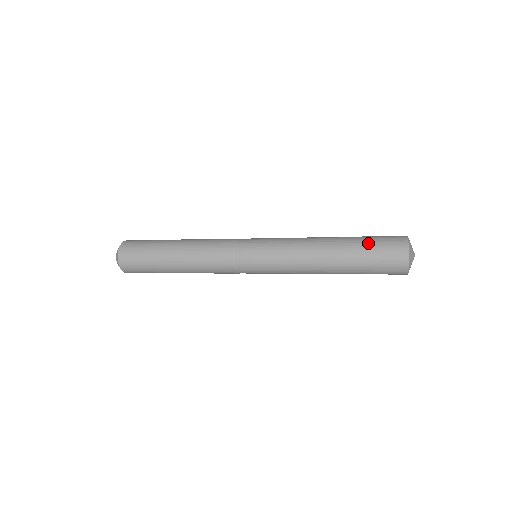
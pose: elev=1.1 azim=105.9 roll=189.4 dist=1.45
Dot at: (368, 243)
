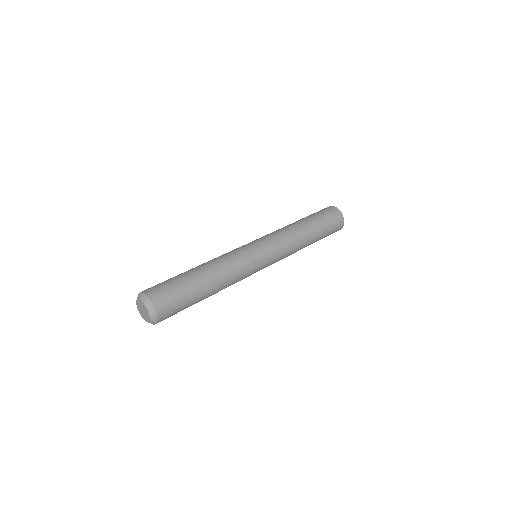
Dot at: (323, 218)
